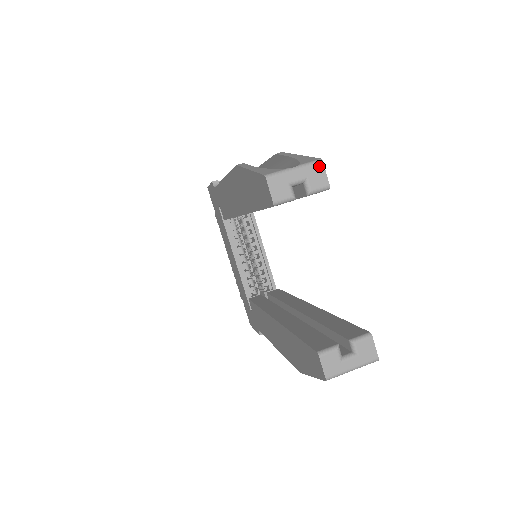
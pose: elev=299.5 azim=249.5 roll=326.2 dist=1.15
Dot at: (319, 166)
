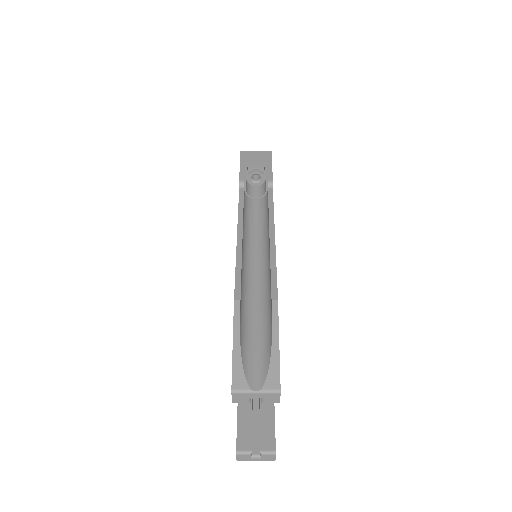
Dot at: (276, 395)
